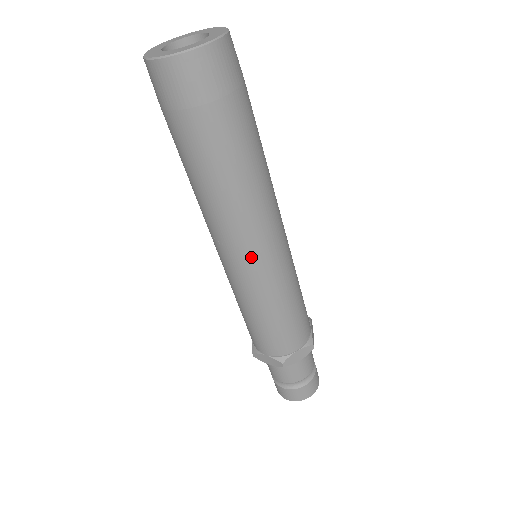
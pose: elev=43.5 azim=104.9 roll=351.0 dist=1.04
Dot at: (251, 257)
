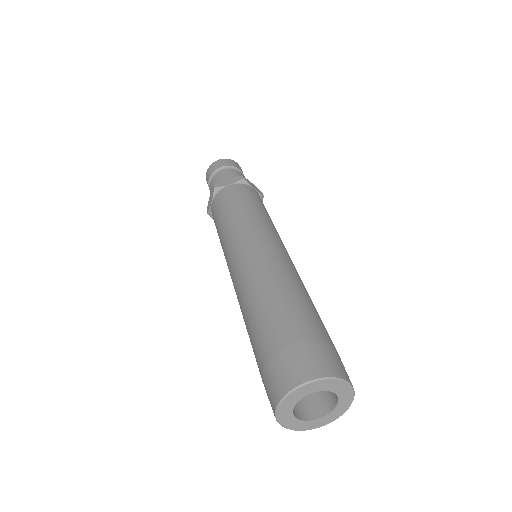
Dot at: occluded
